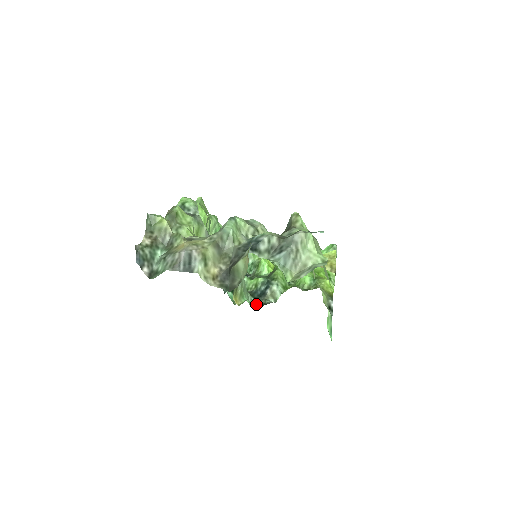
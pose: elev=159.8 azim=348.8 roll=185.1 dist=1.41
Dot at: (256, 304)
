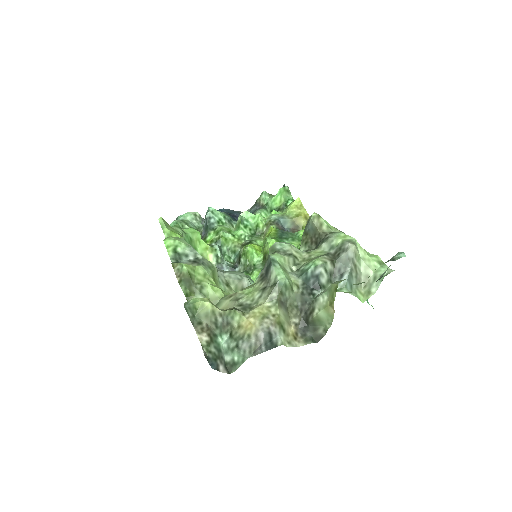
Dot at: occluded
